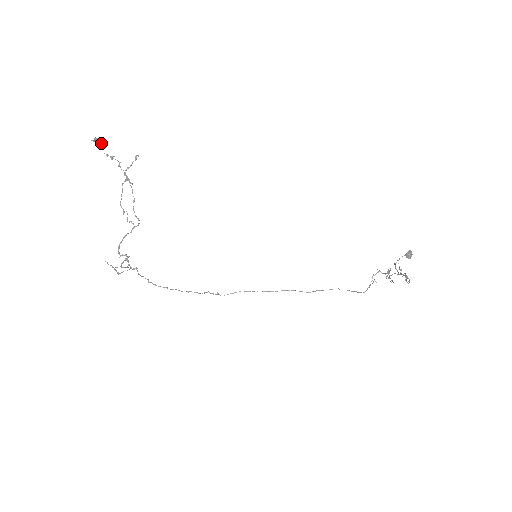
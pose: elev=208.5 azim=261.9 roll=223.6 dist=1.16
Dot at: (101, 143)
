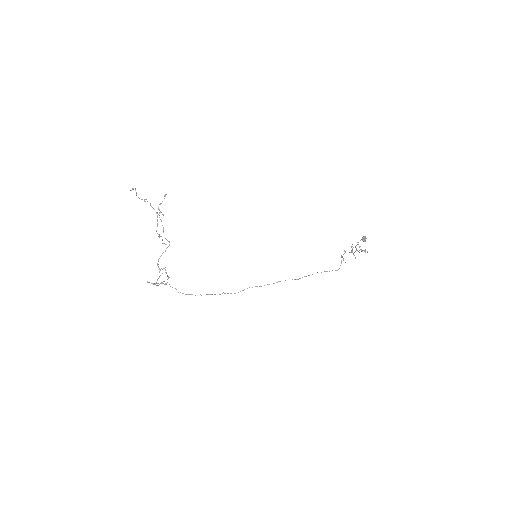
Dot at: (136, 192)
